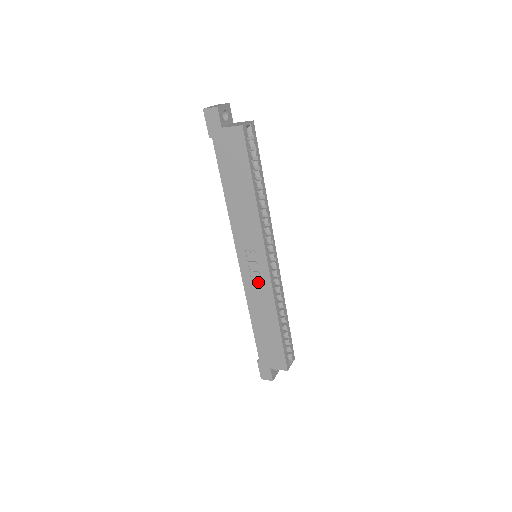
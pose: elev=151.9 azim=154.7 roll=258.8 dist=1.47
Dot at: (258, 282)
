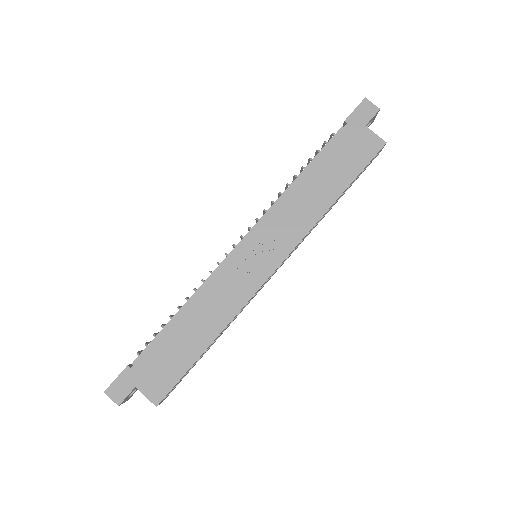
Dot at: (241, 280)
